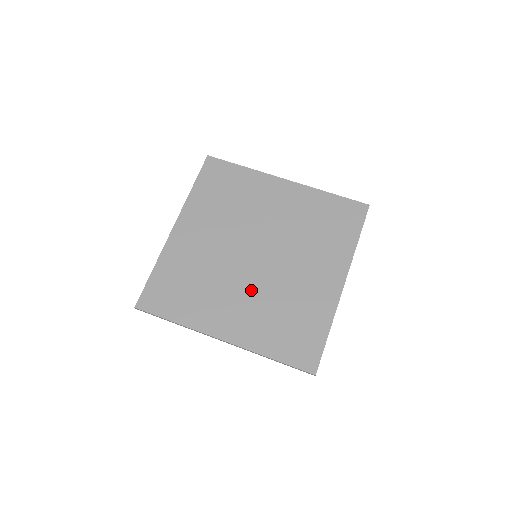
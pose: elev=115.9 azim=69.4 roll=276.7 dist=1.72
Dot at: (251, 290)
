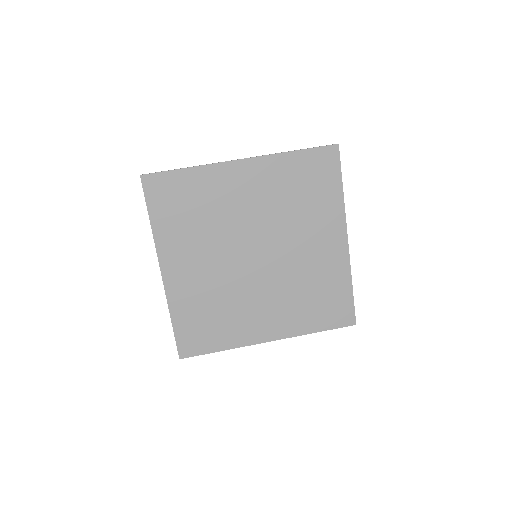
Dot at: (270, 290)
